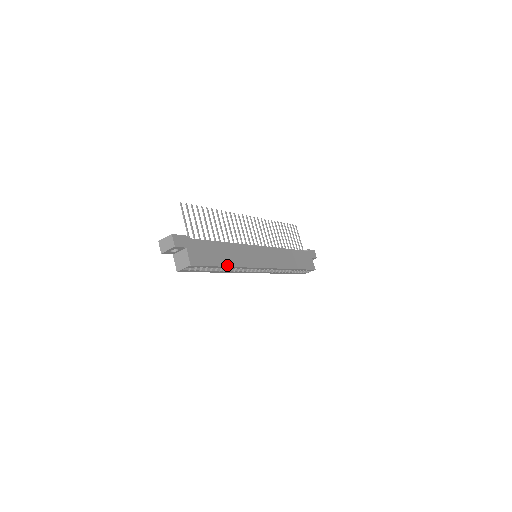
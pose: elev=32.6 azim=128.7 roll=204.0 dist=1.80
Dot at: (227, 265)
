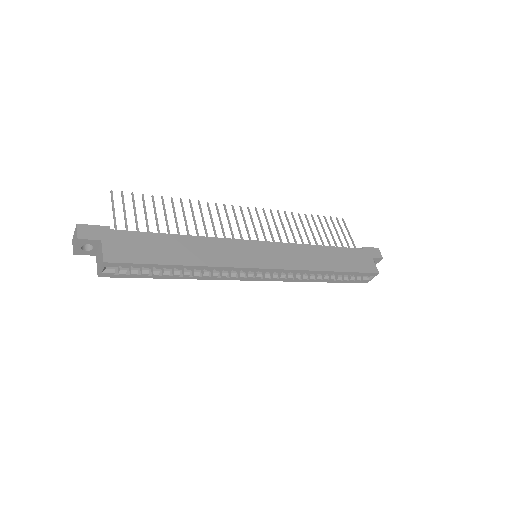
Dot at: (182, 263)
